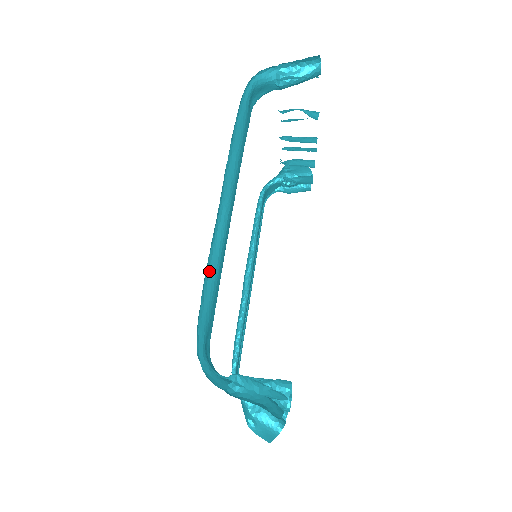
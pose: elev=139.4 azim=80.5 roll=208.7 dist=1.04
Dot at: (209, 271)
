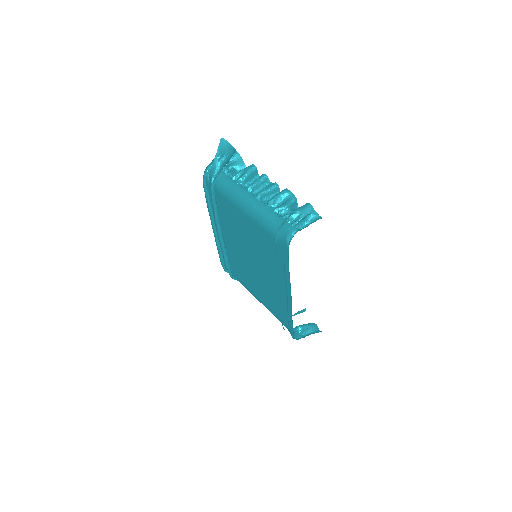
Dot at: occluded
